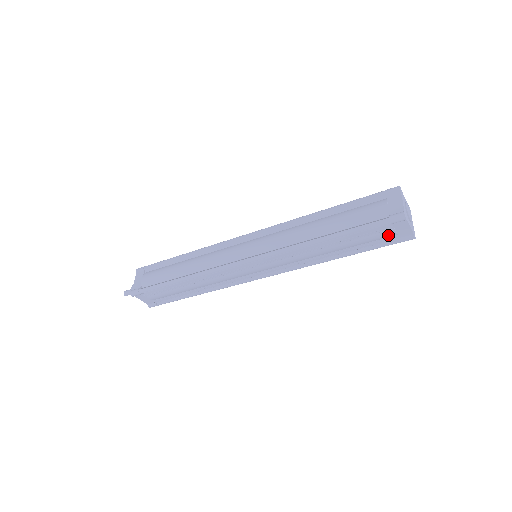
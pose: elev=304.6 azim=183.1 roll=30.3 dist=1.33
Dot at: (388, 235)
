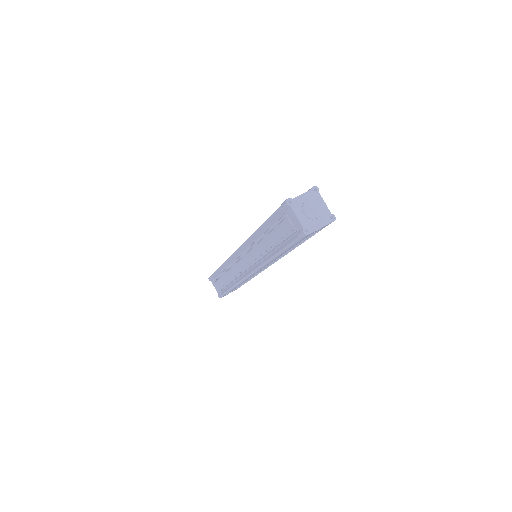
Dot at: (289, 227)
